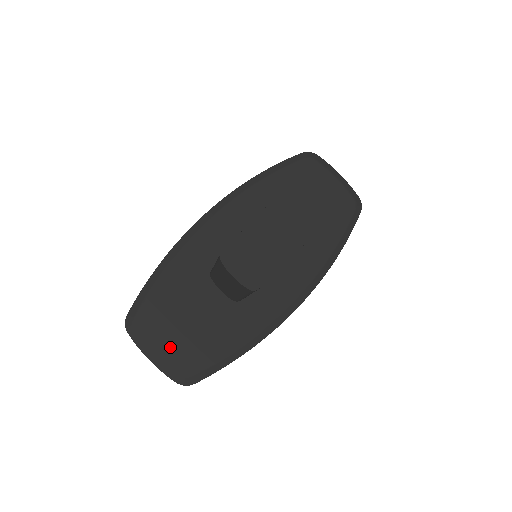
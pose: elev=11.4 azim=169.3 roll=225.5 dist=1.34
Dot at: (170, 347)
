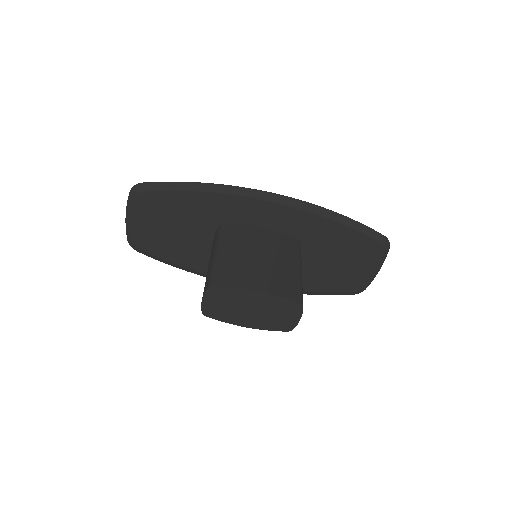
Dot at: (146, 226)
